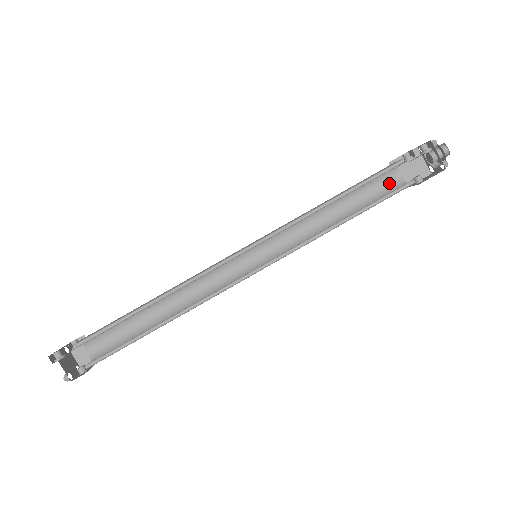
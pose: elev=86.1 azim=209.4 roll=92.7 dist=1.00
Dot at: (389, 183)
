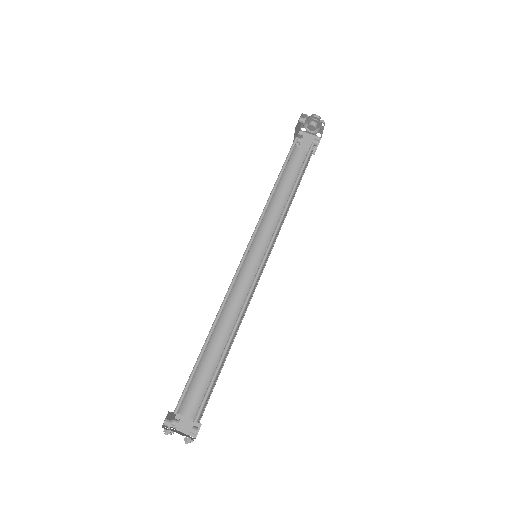
Dot at: (301, 159)
